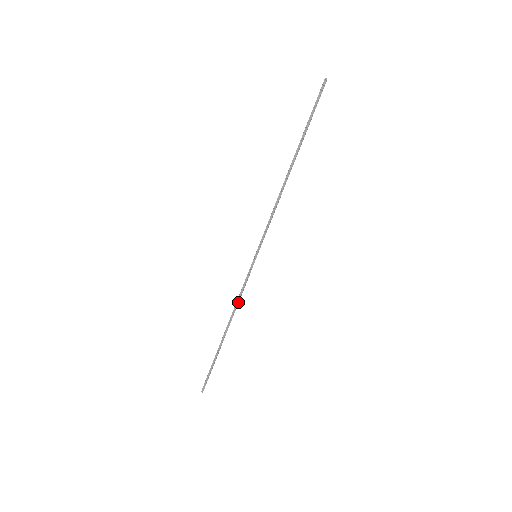
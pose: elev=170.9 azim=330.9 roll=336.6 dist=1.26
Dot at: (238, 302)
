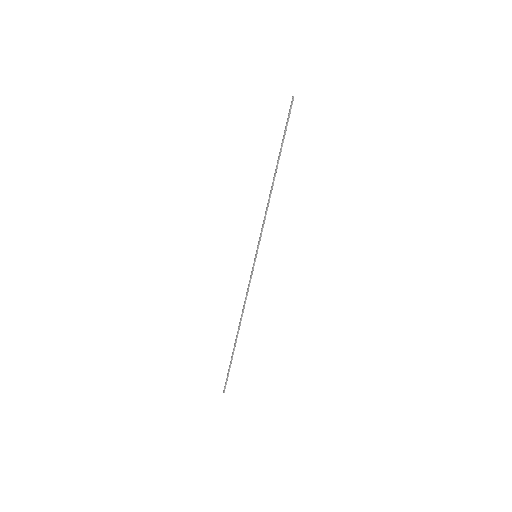
Dot at: occluded
